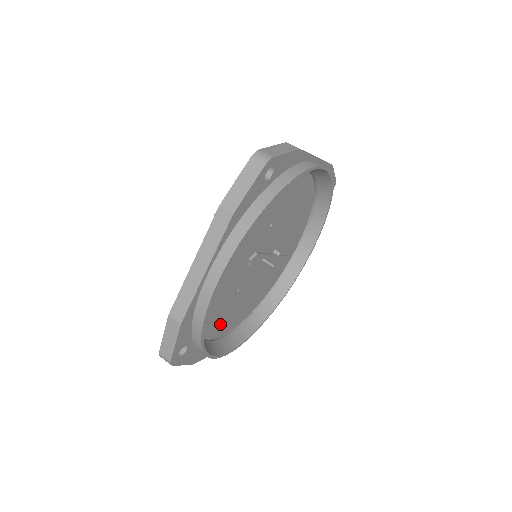
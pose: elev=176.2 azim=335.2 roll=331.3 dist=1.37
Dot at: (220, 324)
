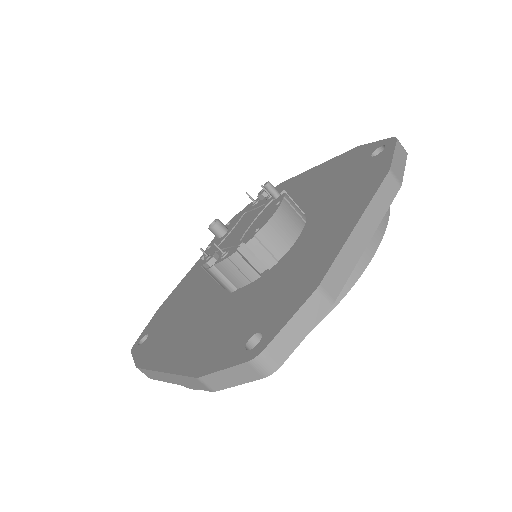
Dot at: occluded
